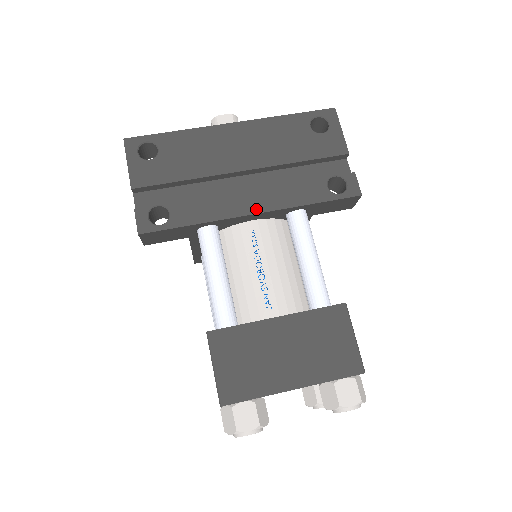
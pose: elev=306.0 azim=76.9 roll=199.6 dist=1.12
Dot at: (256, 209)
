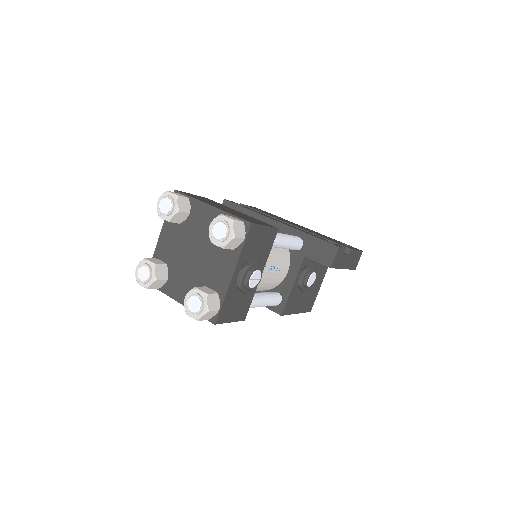
Dot at: (280, 222)
